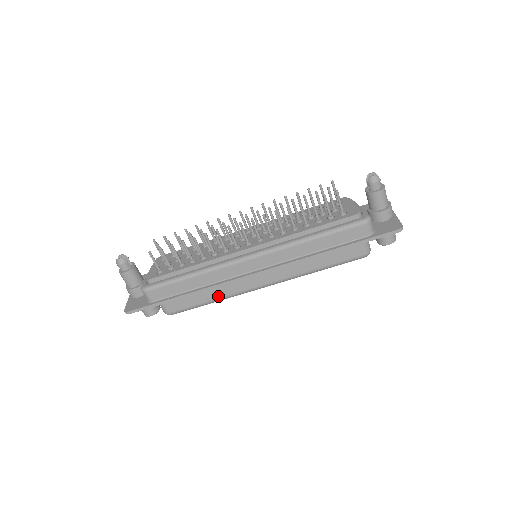
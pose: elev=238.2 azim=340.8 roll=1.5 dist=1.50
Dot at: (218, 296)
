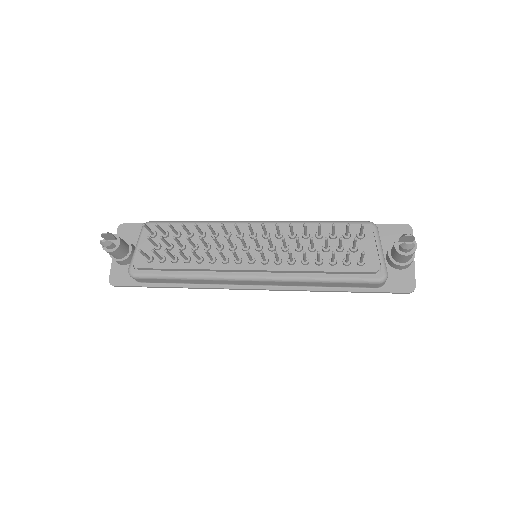
Dot at: occluded
